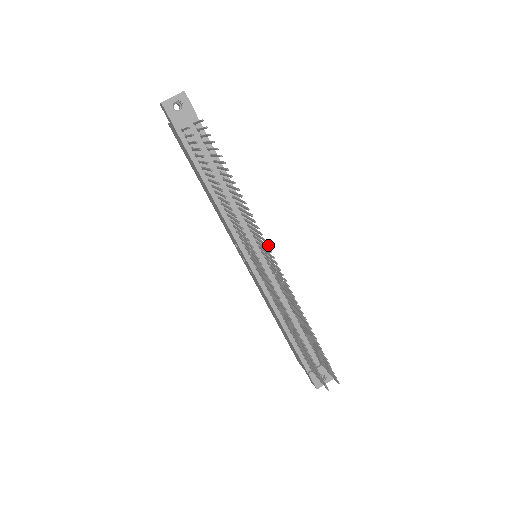
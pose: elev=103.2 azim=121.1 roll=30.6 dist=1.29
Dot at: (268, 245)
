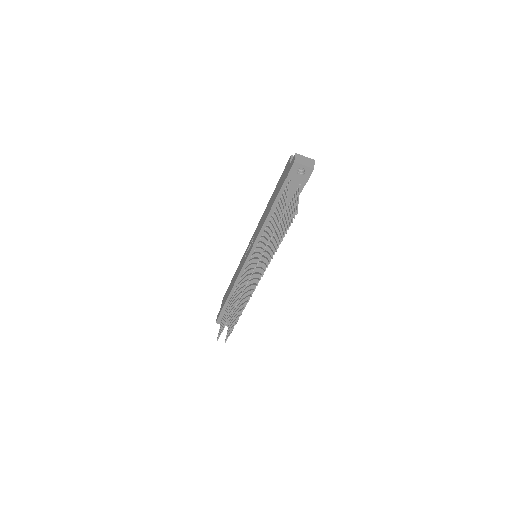
Dot at: occluded
